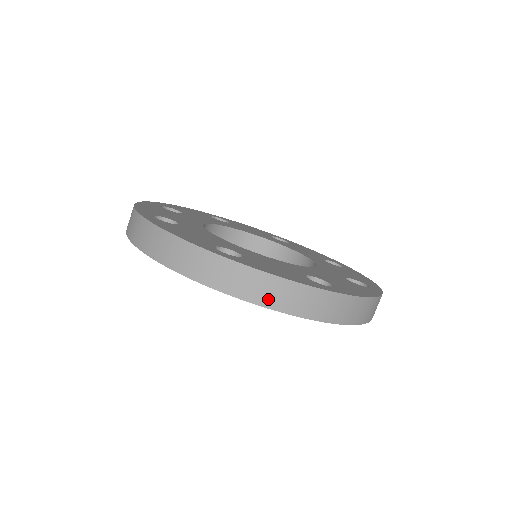
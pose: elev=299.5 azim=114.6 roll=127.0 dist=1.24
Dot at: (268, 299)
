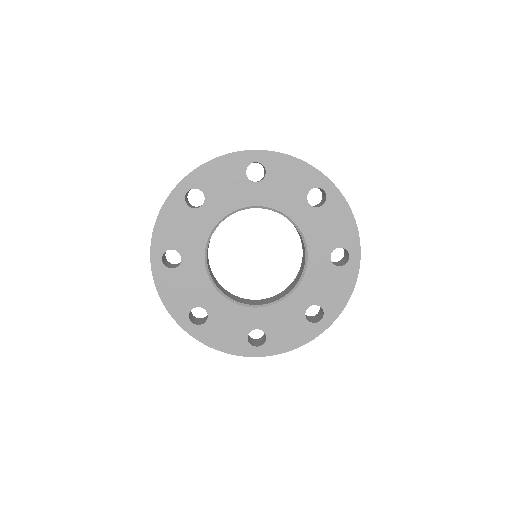
Dot at: (293, 157)
